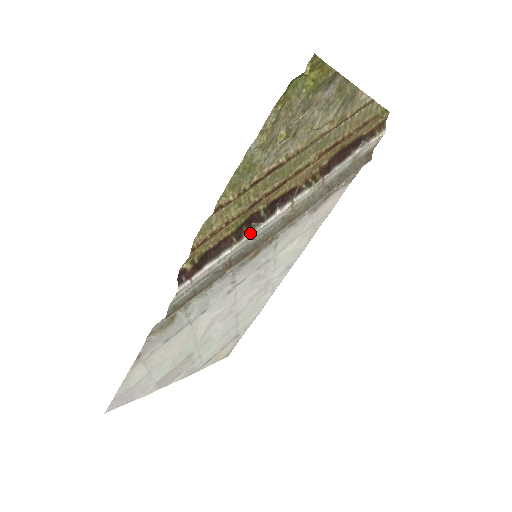
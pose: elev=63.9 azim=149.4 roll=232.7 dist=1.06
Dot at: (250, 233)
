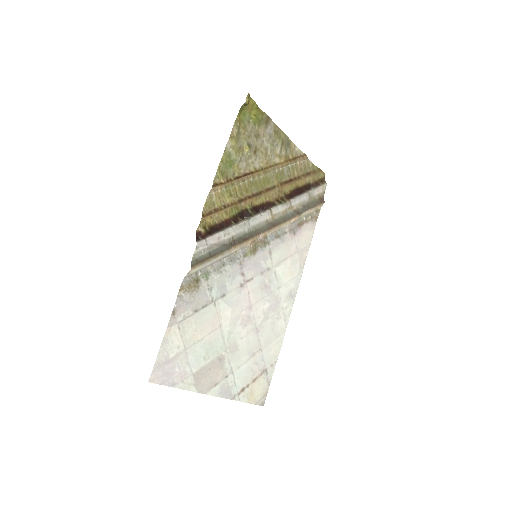
Dot at: (244, 221)
